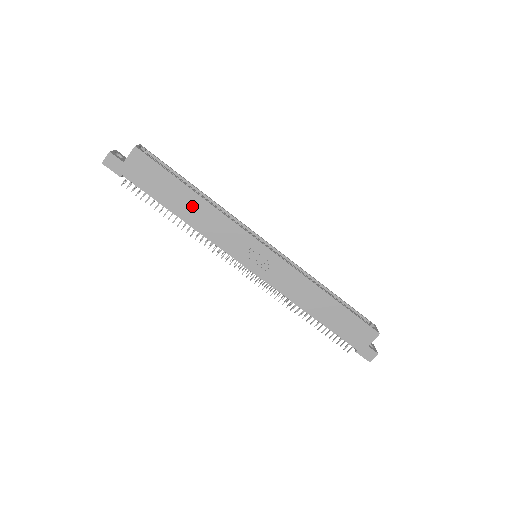
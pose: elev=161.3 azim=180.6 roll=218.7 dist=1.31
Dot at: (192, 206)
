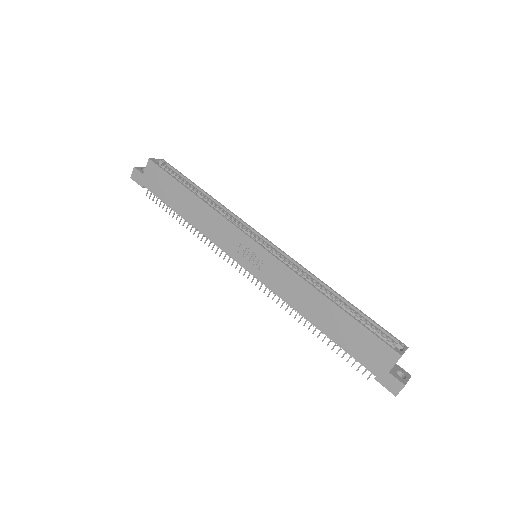
Dot at: (192, 207)
